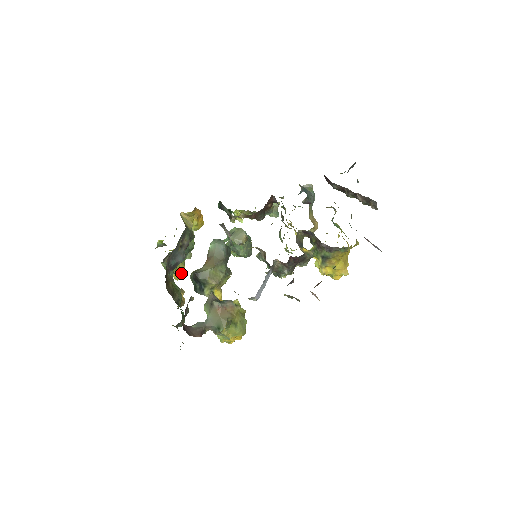
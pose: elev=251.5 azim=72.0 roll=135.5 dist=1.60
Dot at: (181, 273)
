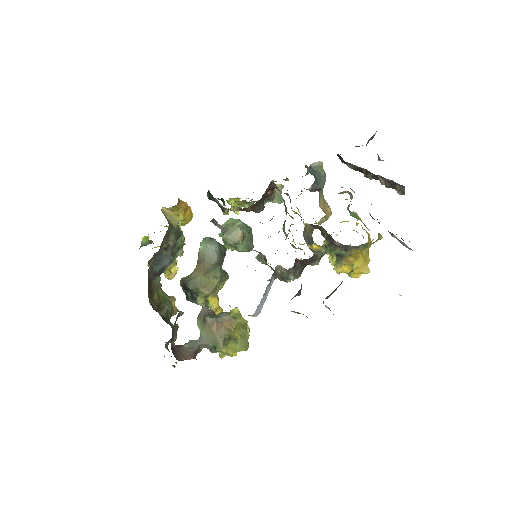
Dot at: (174, 271)
